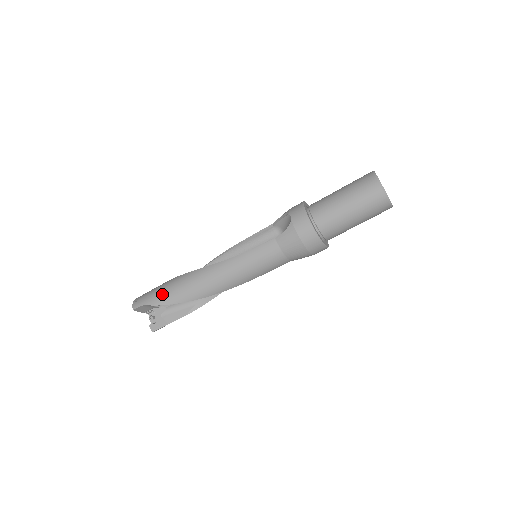
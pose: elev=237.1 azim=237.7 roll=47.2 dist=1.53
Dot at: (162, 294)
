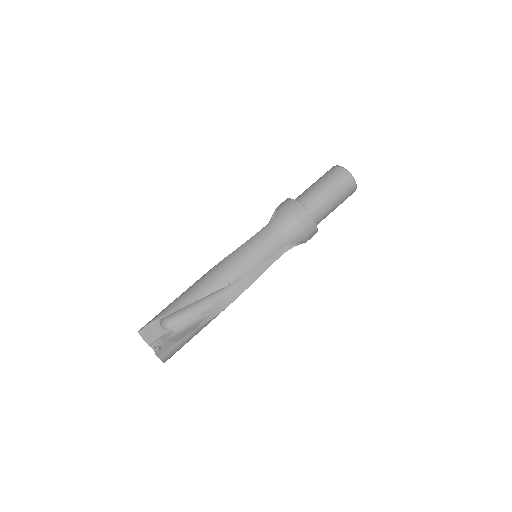
Dot at: (169, 305)
